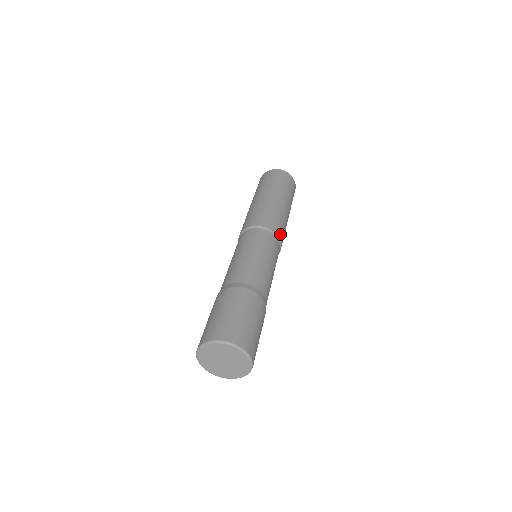
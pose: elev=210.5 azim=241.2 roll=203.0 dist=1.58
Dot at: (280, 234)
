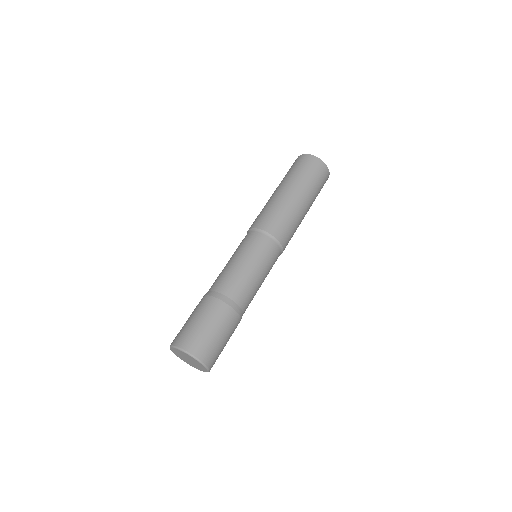
Dot at: (285, 242)
